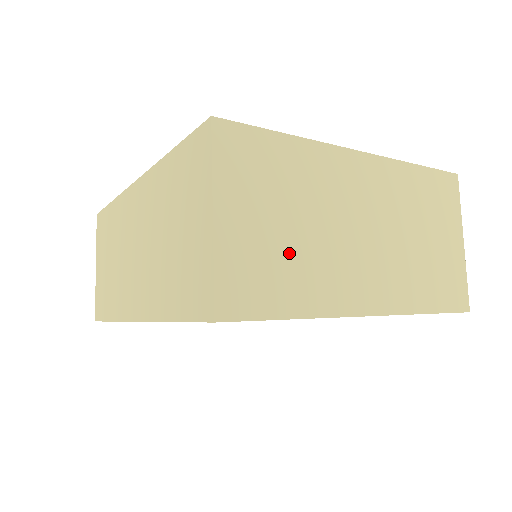
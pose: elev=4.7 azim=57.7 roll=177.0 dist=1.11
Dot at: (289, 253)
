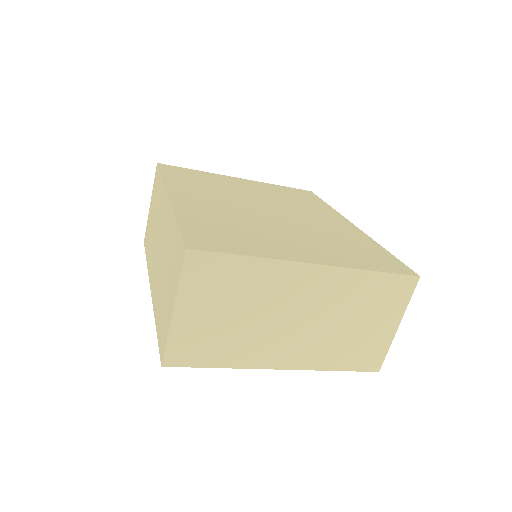
Dot at: (226, 332)
